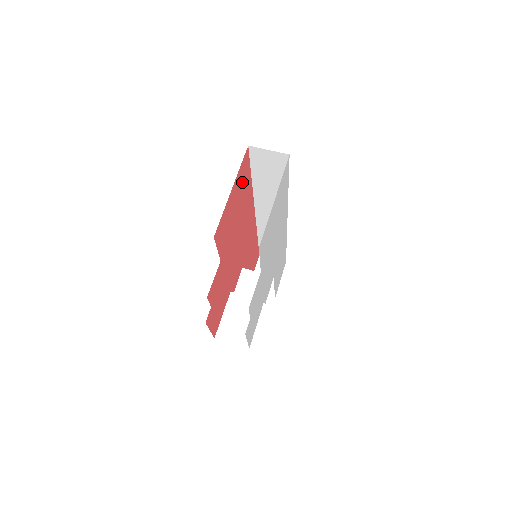
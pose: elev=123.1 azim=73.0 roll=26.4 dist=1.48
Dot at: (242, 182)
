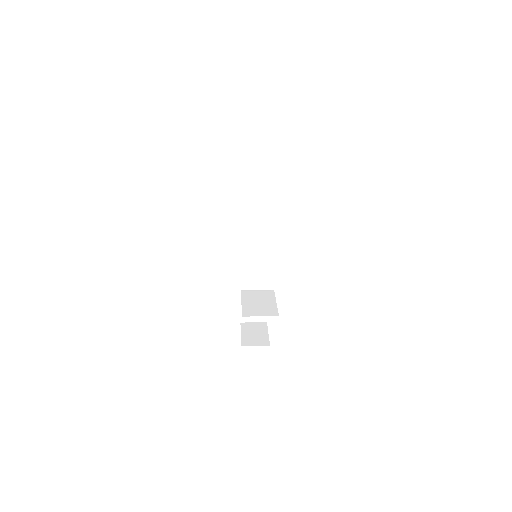
Dot at: occluded
